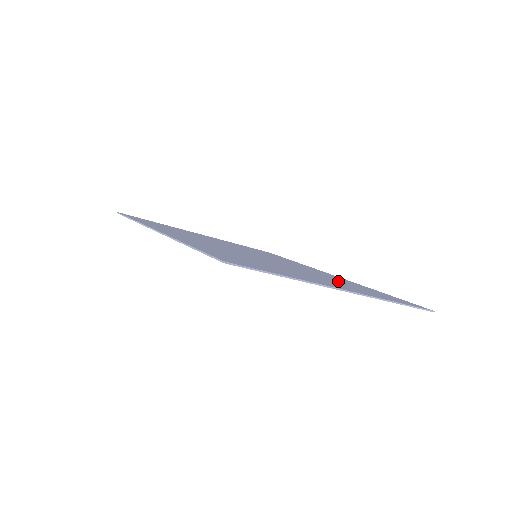
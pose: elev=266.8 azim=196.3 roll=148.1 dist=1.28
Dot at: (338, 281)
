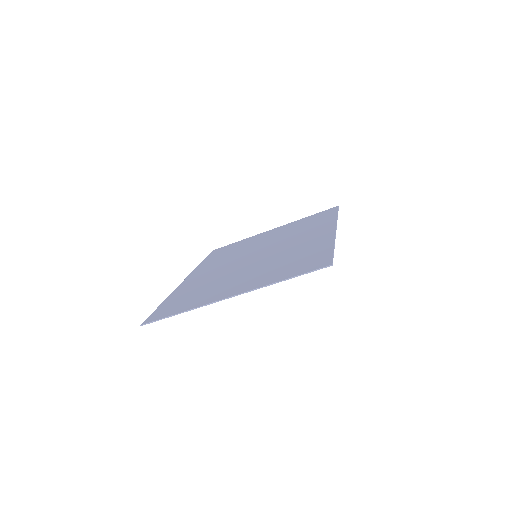
Dot at: (283, 261)
